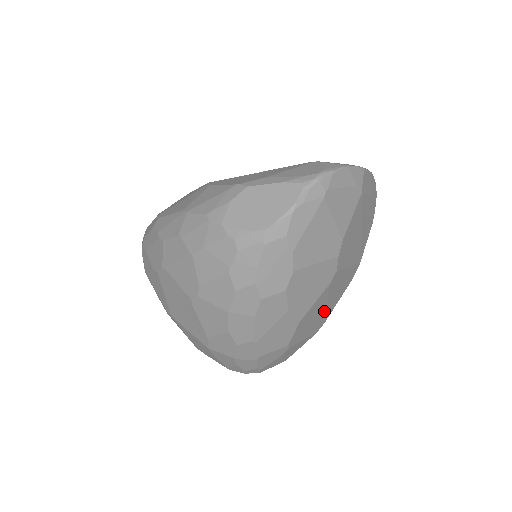
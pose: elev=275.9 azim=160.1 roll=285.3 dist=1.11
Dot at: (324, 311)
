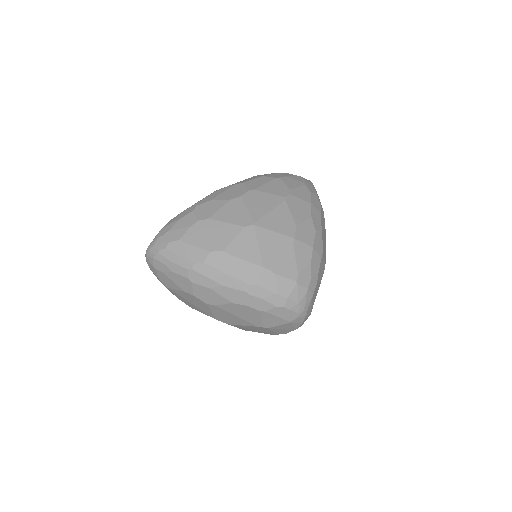
Dot at: occluded
